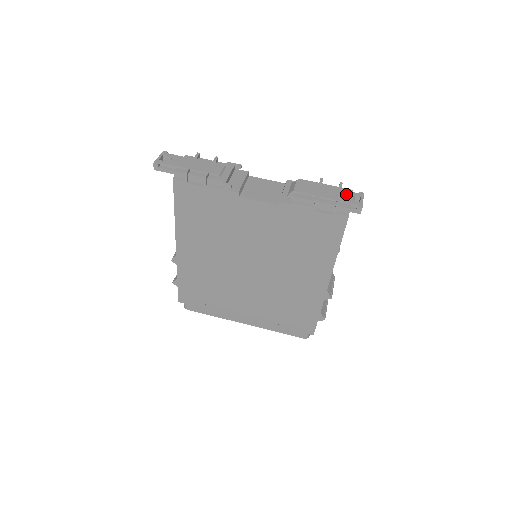
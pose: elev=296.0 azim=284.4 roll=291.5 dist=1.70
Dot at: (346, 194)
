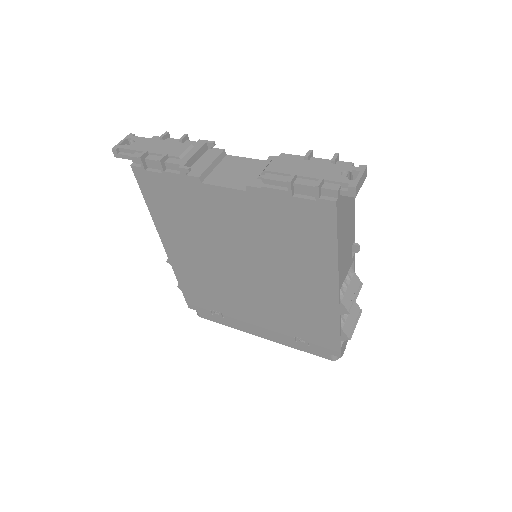
Dot at: (338, 169)
